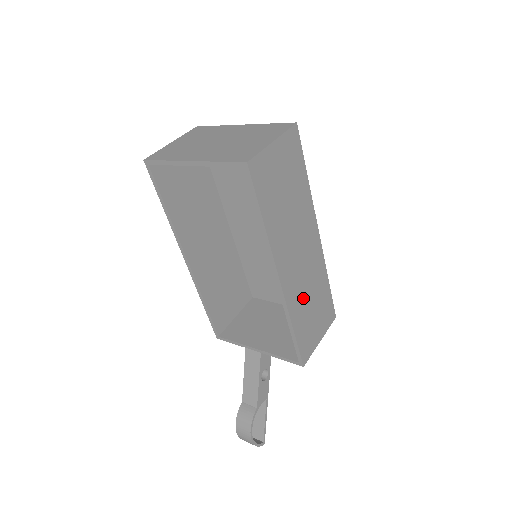
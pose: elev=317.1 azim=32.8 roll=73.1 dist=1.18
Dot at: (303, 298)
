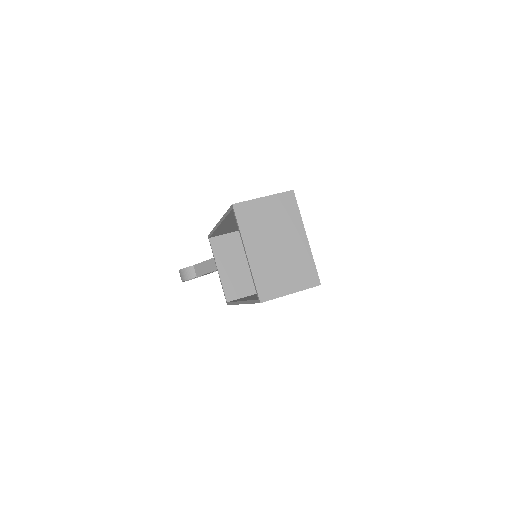
Dot at: occluded
